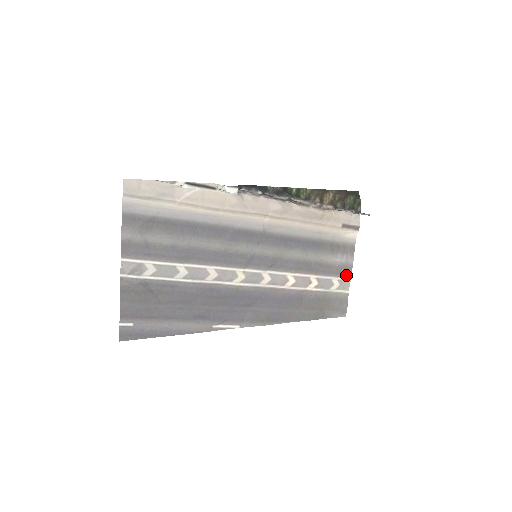
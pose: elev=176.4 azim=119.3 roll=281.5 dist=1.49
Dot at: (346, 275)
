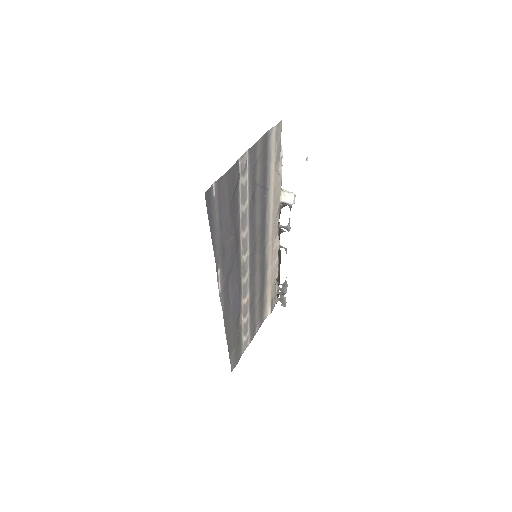
Dot at: (251, 337)
